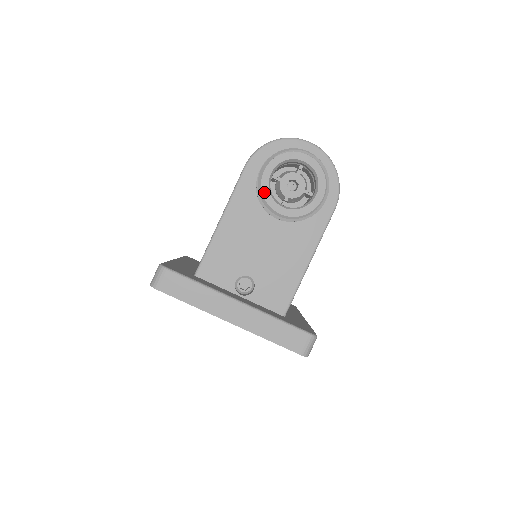
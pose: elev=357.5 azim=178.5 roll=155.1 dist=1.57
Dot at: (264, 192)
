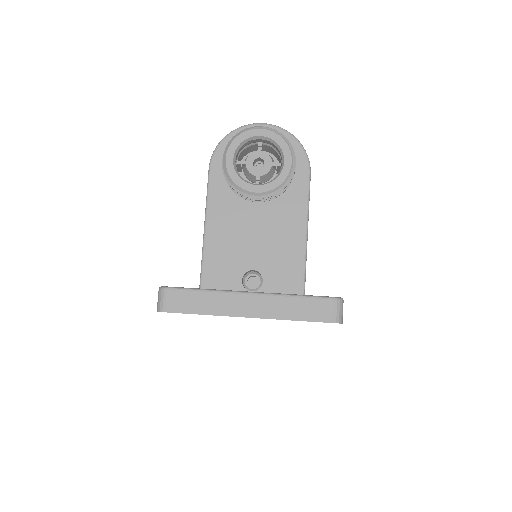
Dot at: (233, 178)
